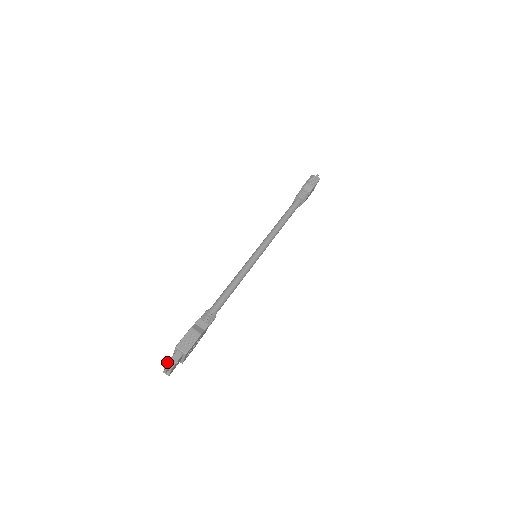
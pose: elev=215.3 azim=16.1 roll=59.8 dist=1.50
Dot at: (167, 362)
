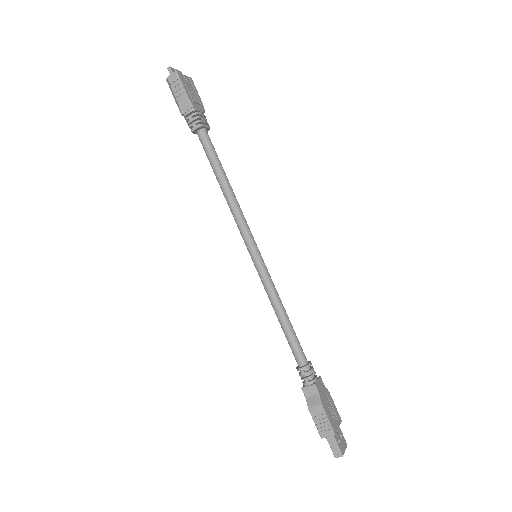
Dot at: occluded
